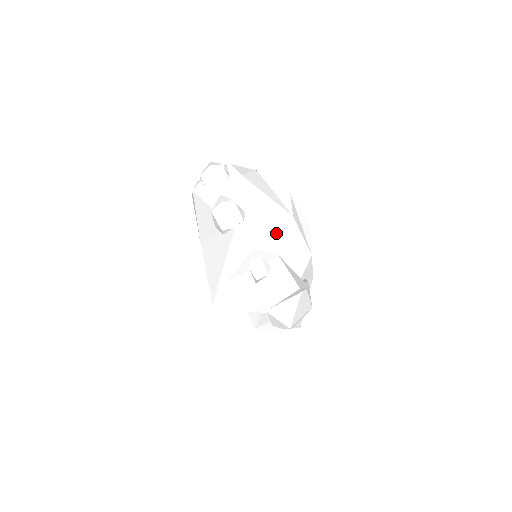
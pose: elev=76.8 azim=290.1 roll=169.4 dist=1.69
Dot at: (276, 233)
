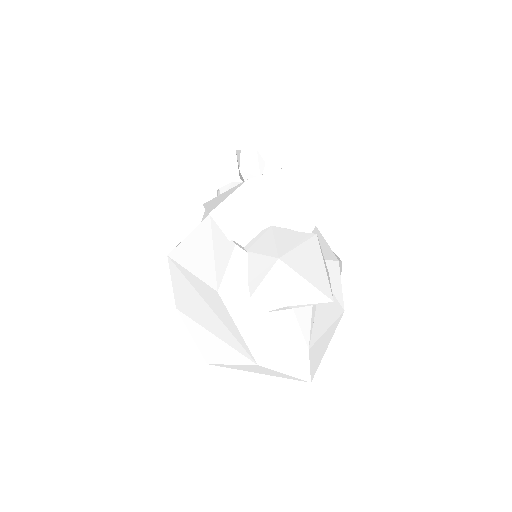
Dot at: occluded
